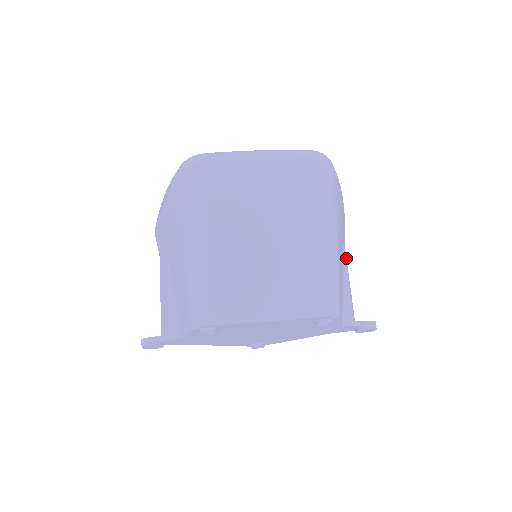
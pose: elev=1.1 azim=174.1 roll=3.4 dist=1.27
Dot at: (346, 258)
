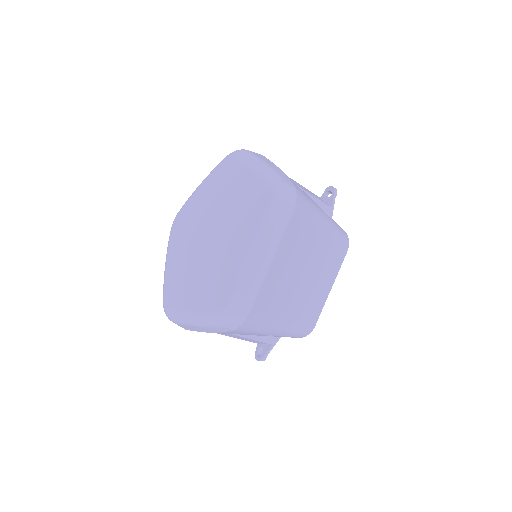
Dot at: occluded
